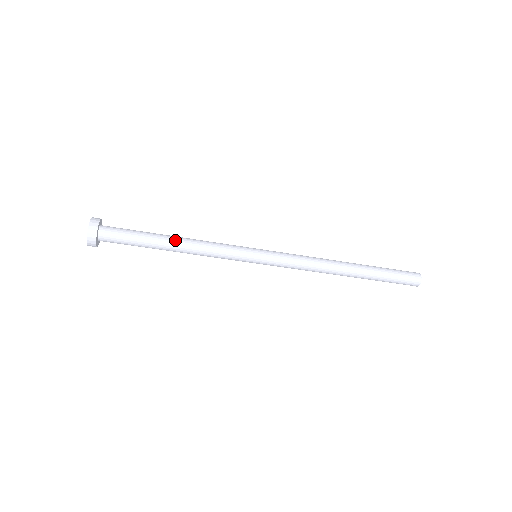
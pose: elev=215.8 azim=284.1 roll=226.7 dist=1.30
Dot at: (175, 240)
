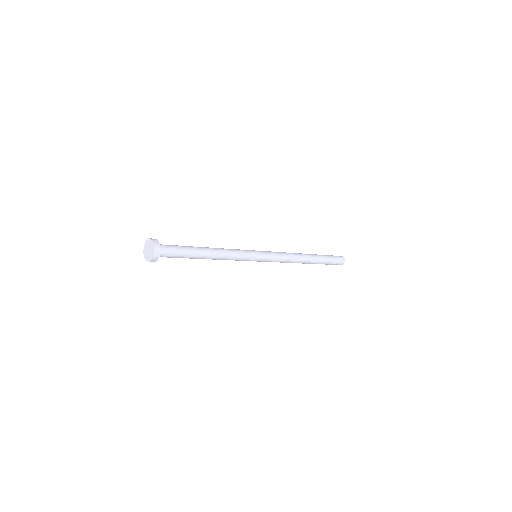
Dot at: (209, 251)
